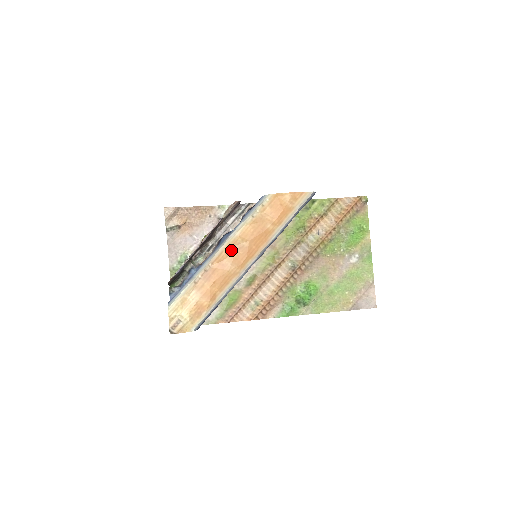
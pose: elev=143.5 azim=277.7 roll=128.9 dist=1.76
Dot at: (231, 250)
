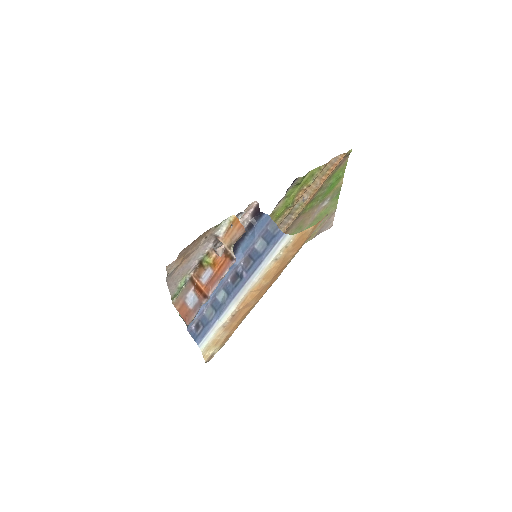
Dot at: (255, 292)
